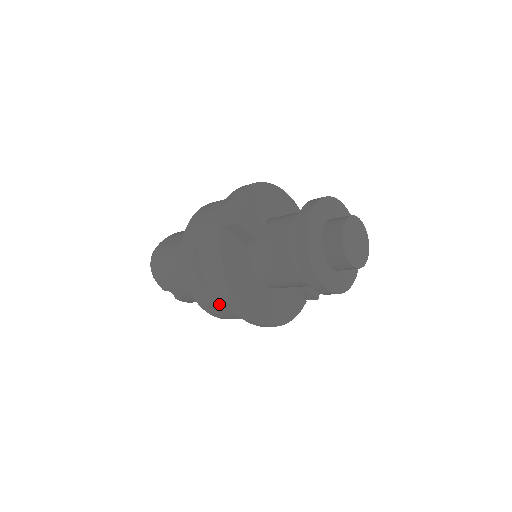
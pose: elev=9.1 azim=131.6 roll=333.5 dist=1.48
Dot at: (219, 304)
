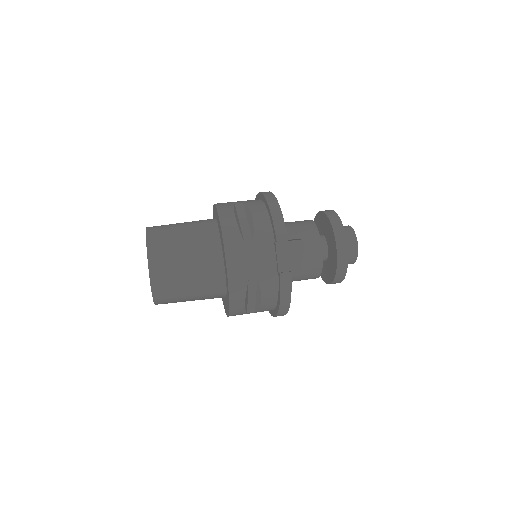
Dot at: occluded
